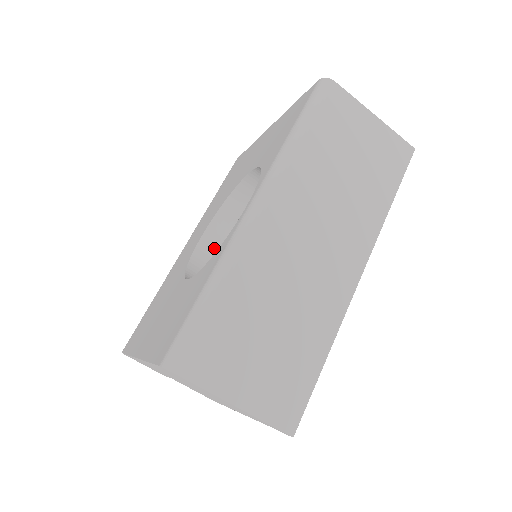
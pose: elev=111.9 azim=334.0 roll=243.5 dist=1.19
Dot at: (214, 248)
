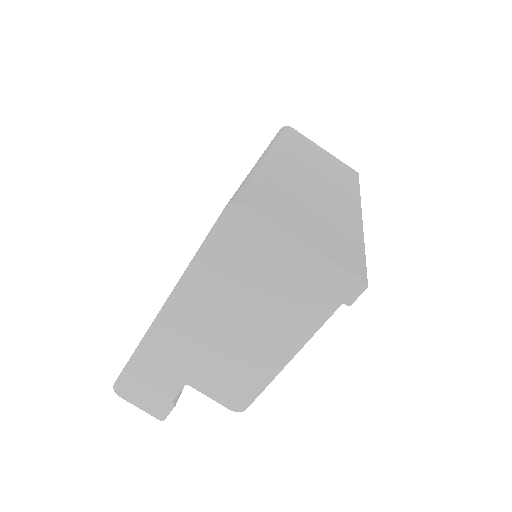
Dot at: occluded
